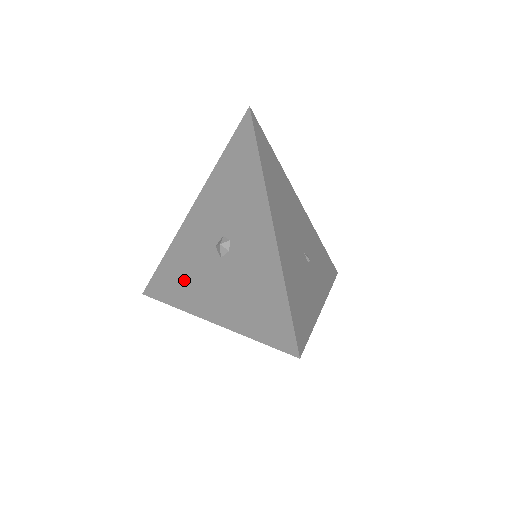
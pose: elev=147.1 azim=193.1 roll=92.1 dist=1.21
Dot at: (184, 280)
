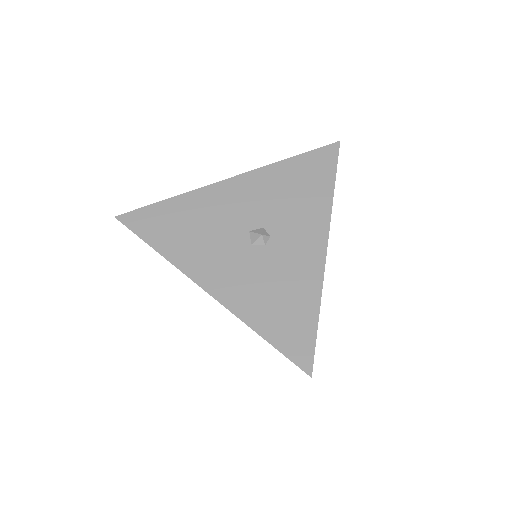
Dot at: (191, 238)
